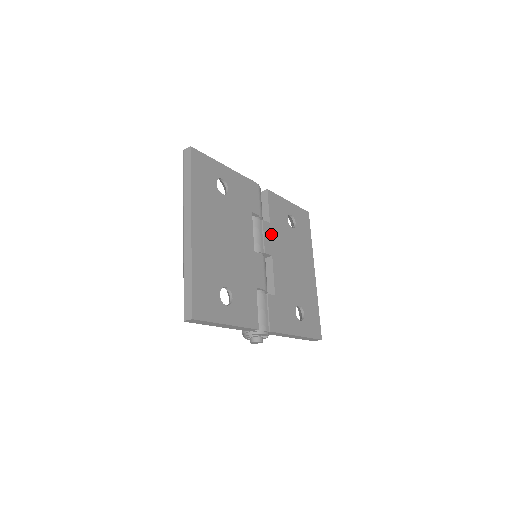
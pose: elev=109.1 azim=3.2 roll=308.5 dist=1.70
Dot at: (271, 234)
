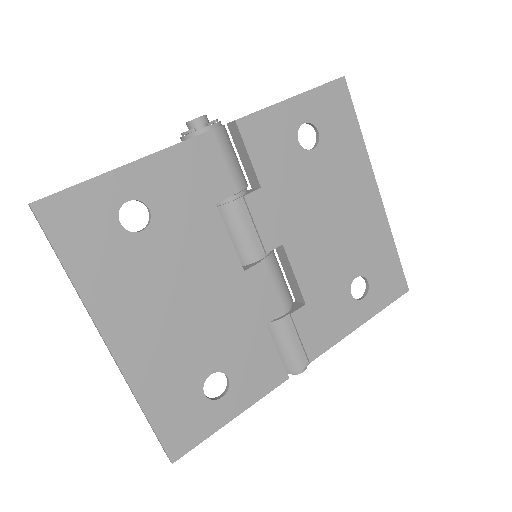
Dot at: (269, 206)
